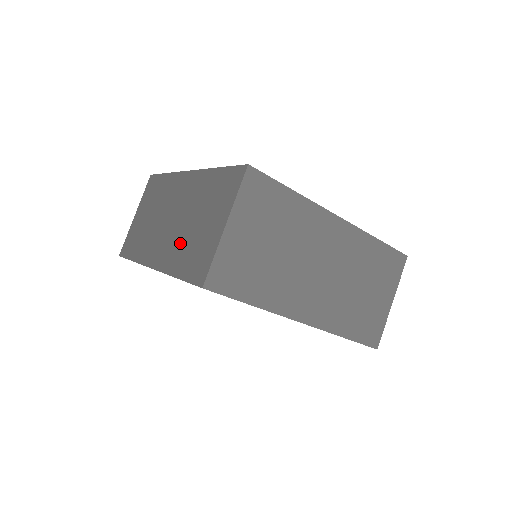
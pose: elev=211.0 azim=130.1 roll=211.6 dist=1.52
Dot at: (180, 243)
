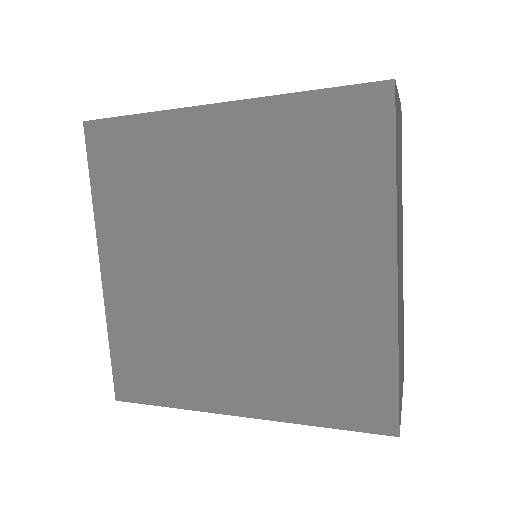
Dot at: occluded
